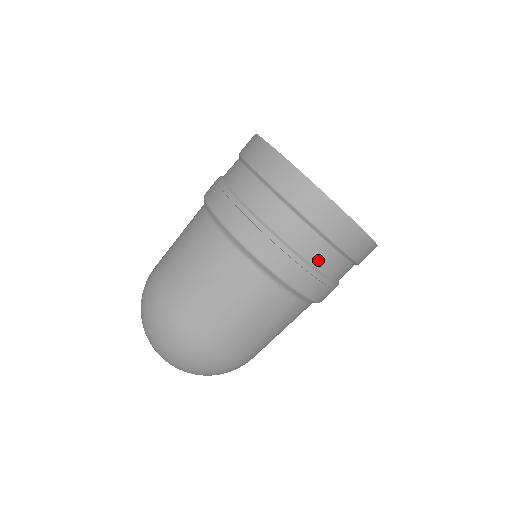
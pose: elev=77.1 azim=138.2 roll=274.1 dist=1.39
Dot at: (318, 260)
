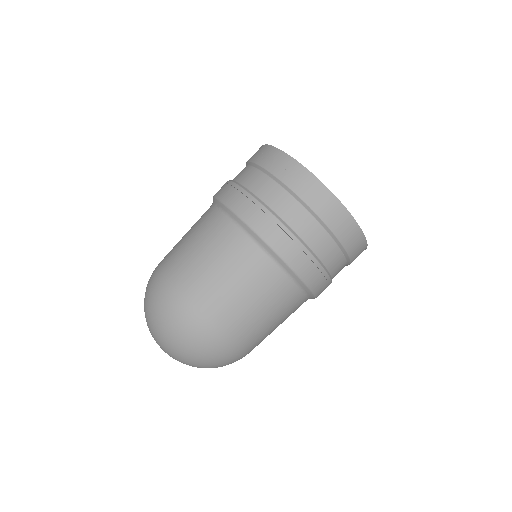
Dot at: (335, 274)
